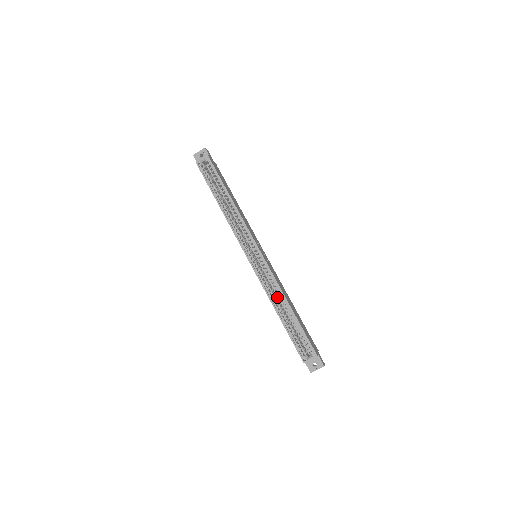
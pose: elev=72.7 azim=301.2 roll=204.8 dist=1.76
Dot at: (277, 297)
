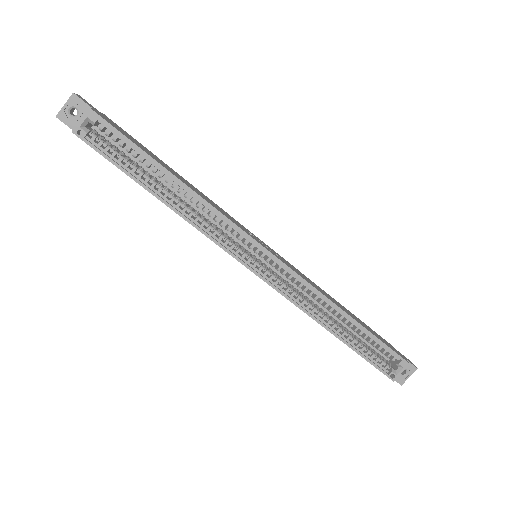
Dot at: (314, 304)
